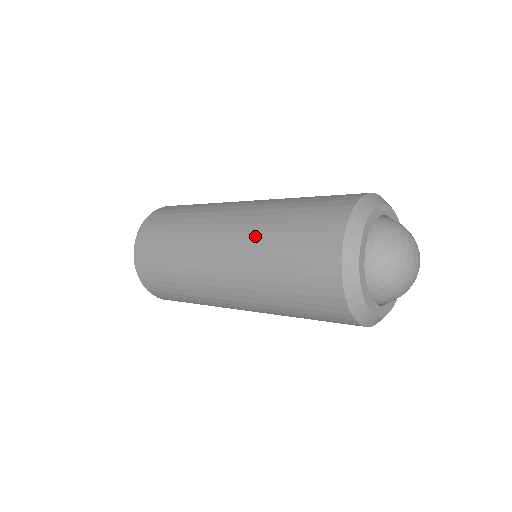
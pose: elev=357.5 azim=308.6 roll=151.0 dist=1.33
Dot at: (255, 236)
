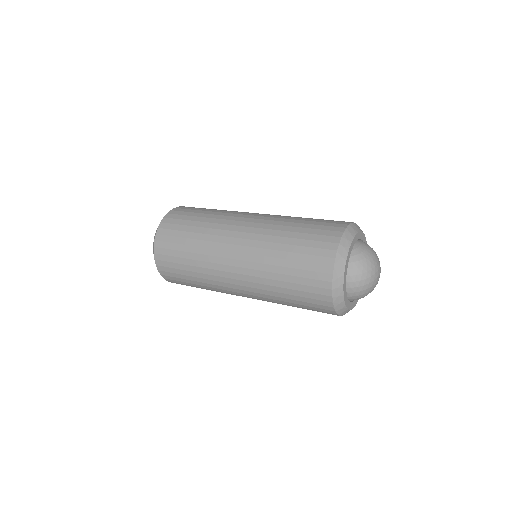
Dot at: (277, 222)
